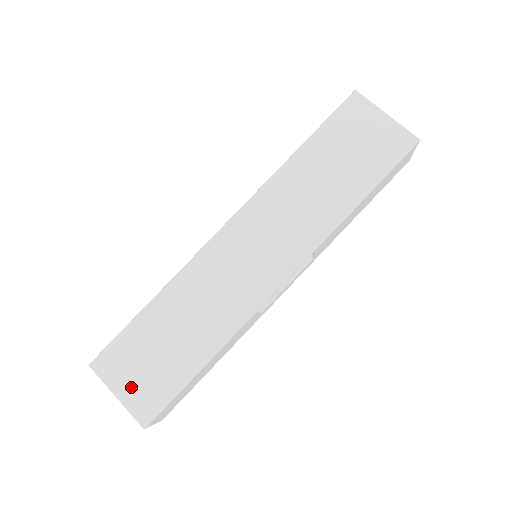
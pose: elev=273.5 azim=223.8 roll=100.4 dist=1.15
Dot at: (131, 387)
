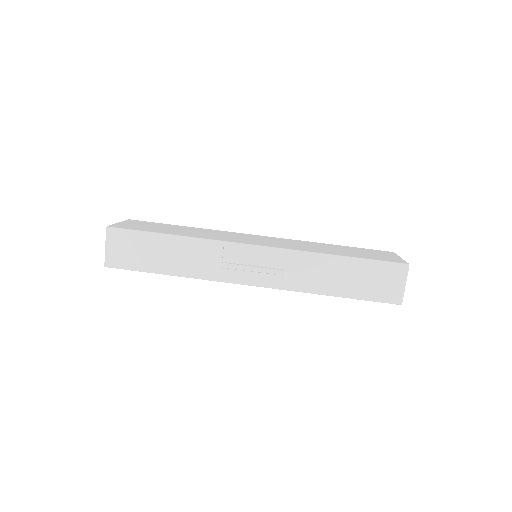
Dot at: (130, 224)
